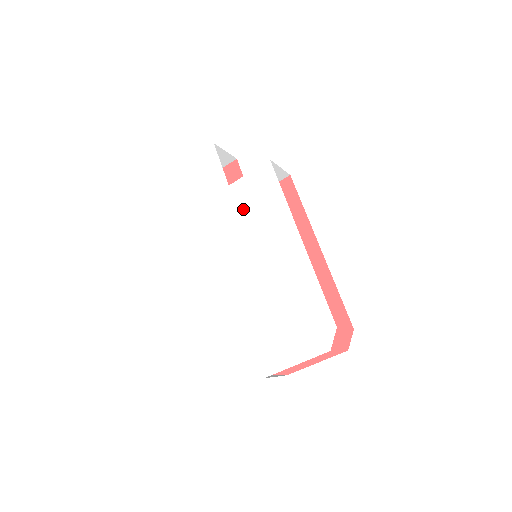
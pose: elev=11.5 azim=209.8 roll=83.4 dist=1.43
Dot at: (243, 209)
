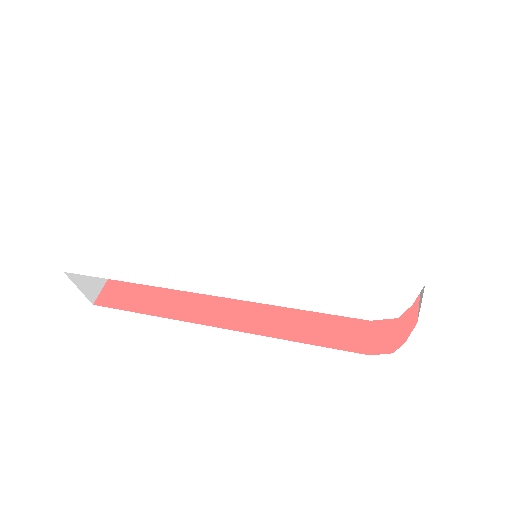
Dot at: (204, 216)
